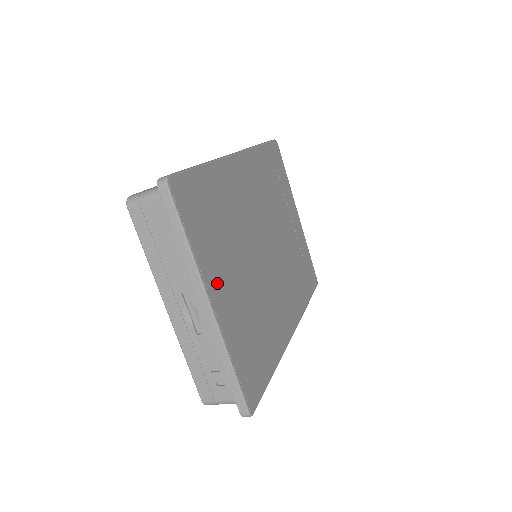
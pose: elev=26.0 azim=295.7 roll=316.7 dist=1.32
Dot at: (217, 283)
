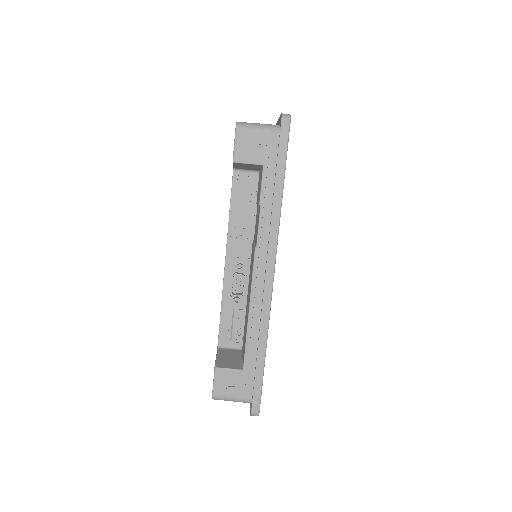
Dot at: occluded
